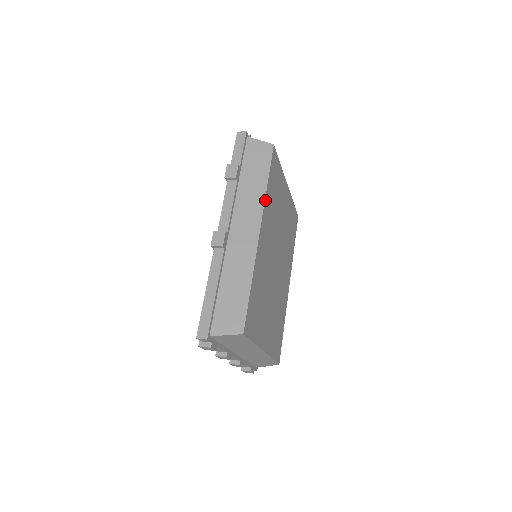
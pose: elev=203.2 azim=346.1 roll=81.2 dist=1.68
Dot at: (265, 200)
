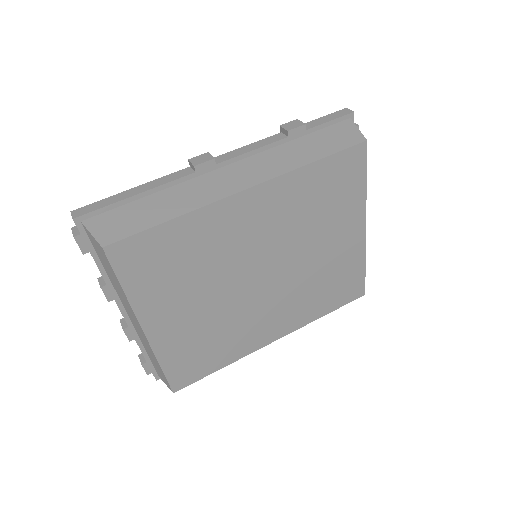
Dot at: (291, 173)
